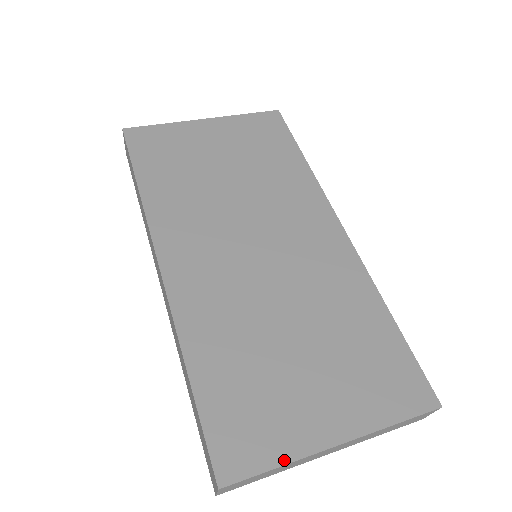
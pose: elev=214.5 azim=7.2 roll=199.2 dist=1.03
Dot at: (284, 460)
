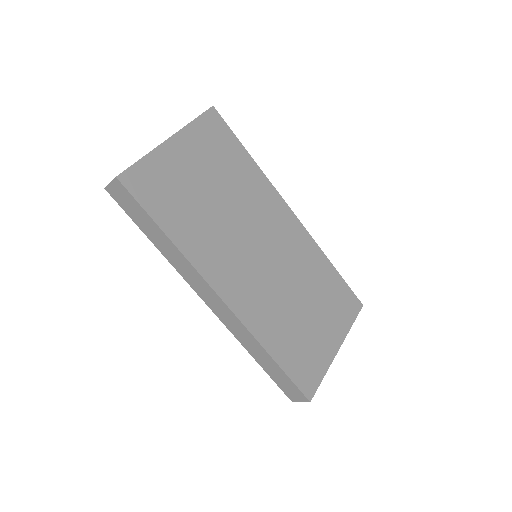
Dot at: (325, 371)
